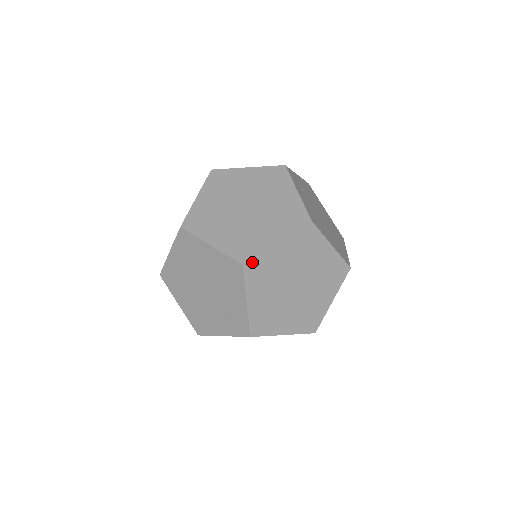
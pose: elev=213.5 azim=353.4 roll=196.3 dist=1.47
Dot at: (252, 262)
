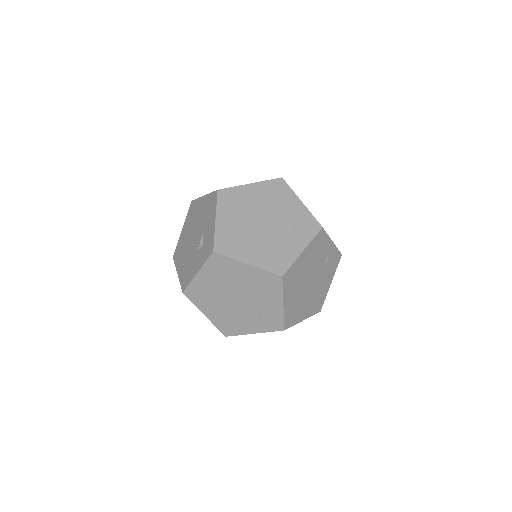
Dot at: occluded
